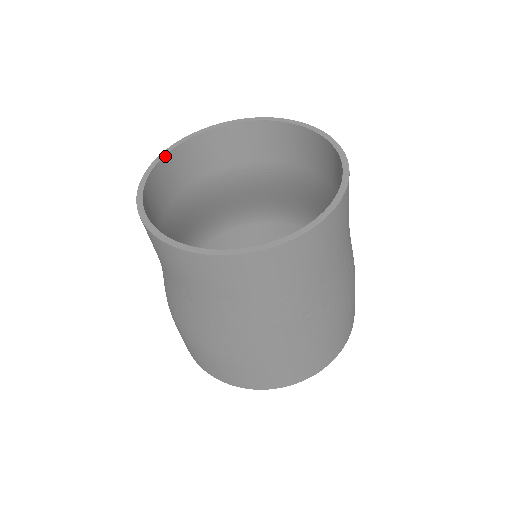
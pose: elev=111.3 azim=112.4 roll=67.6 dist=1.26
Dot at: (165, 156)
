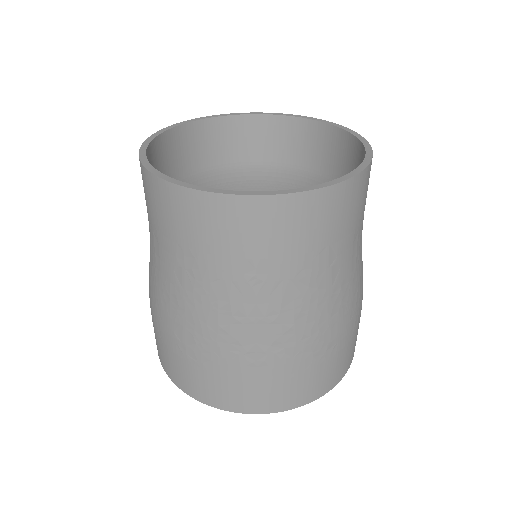
Dot at: (199, 121)
